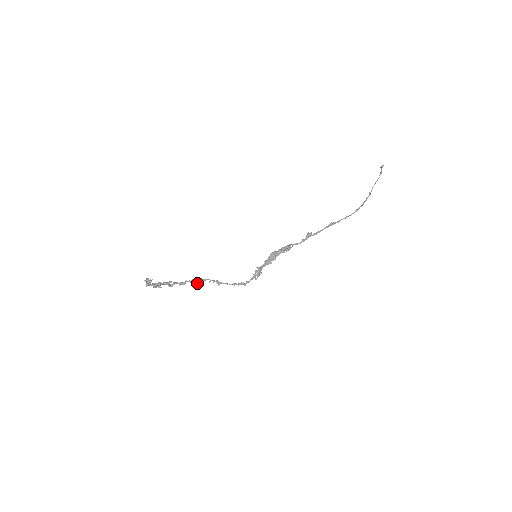
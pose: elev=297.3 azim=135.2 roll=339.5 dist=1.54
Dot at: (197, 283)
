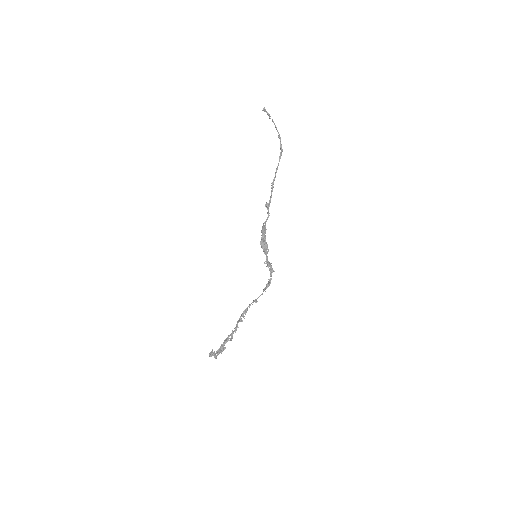
Dot at: occluded
